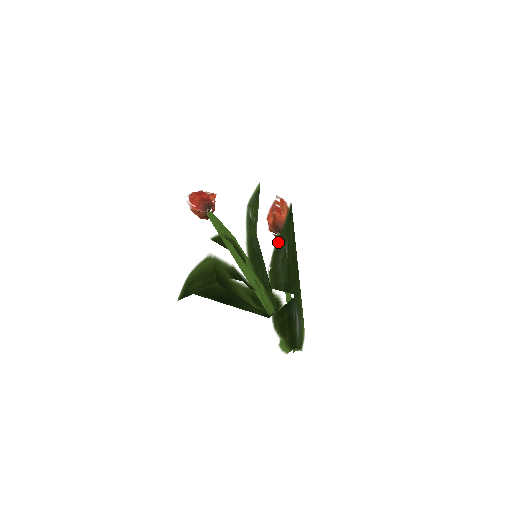
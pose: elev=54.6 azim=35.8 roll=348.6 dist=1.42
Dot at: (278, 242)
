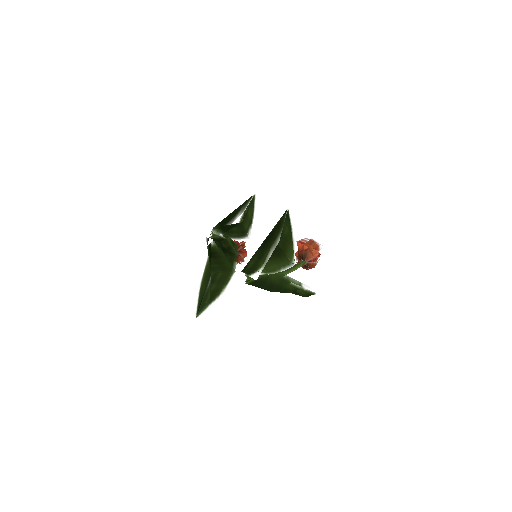
Dot at: occluded
